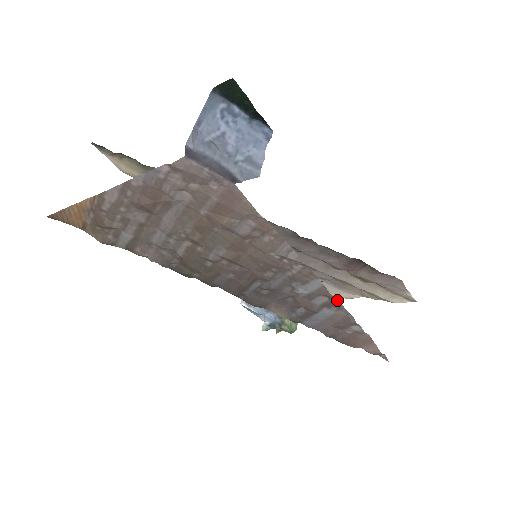
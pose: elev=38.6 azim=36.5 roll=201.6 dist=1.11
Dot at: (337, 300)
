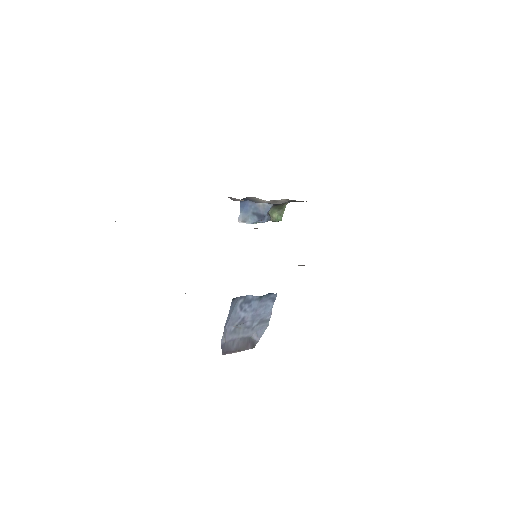
Dot at: occluded
